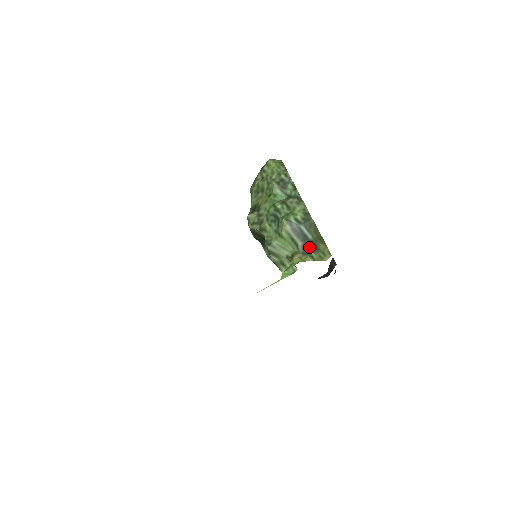
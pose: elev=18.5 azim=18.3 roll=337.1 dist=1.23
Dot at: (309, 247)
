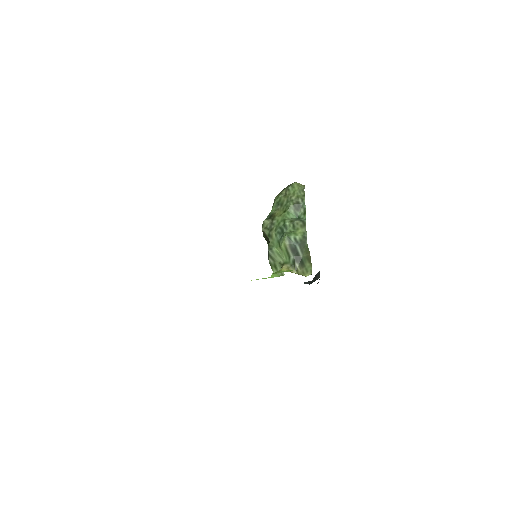
Dot at: (297, 262)
